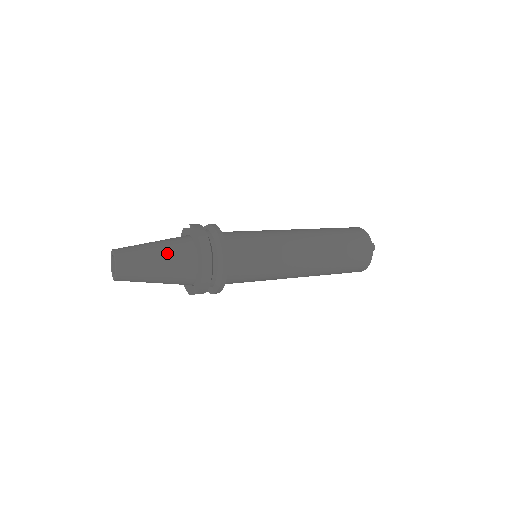
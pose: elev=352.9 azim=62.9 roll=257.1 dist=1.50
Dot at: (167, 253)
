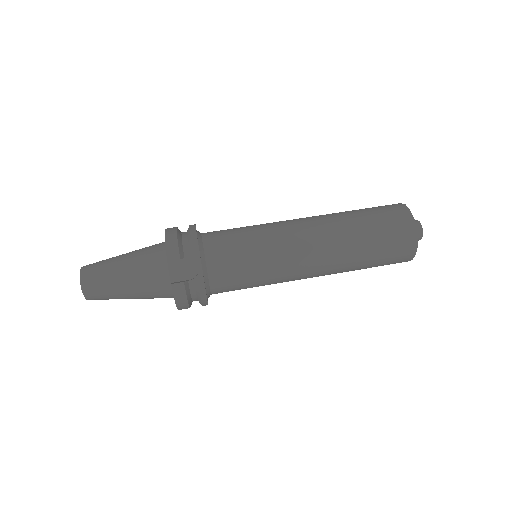
Dot at: (142, 298)
